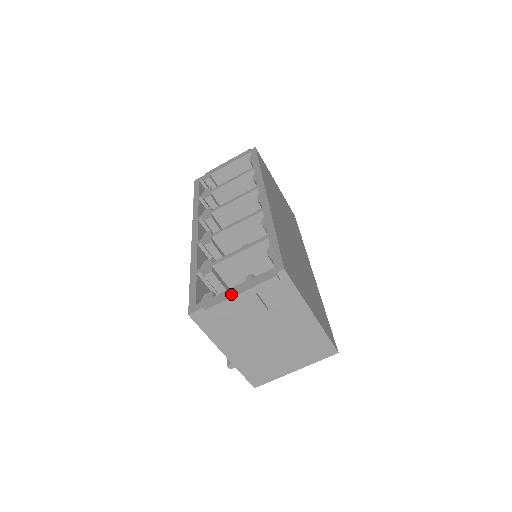
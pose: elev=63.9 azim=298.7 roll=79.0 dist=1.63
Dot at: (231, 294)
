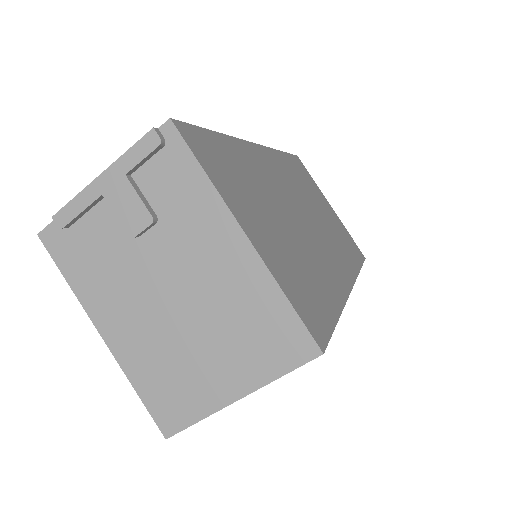
Dot at: (93, 184)
